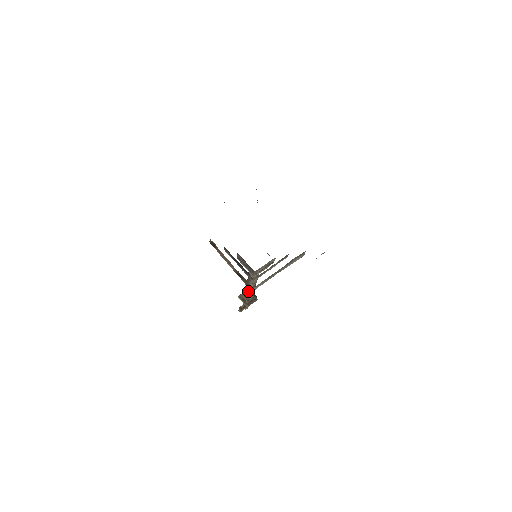
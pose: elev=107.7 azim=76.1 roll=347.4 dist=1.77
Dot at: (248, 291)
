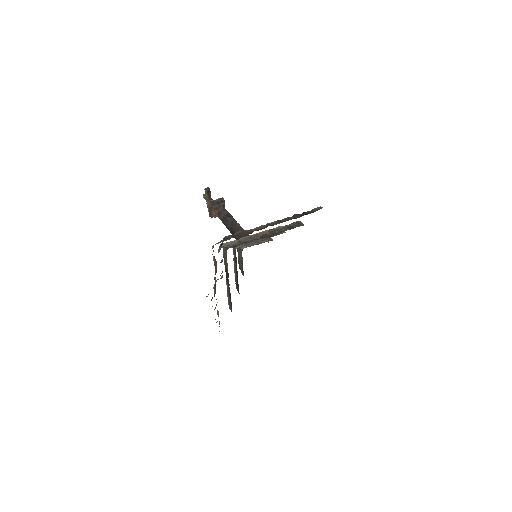
Dot at: occluded
